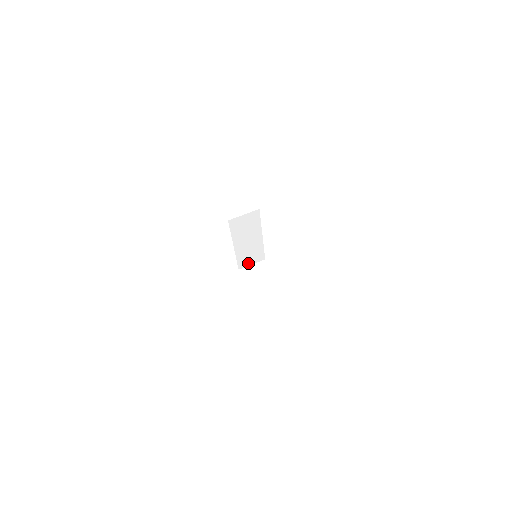
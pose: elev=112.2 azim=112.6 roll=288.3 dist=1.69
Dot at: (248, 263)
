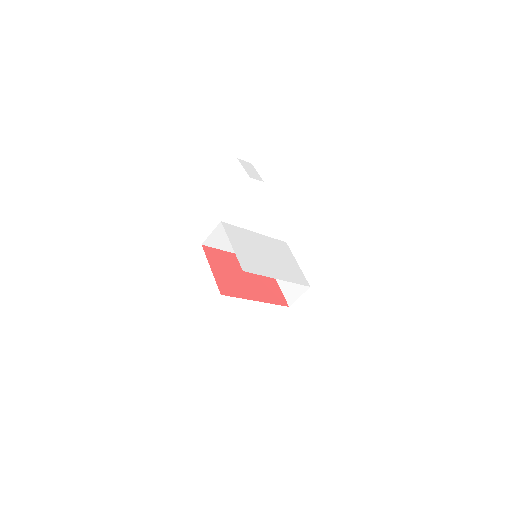
Dot at: occluded
